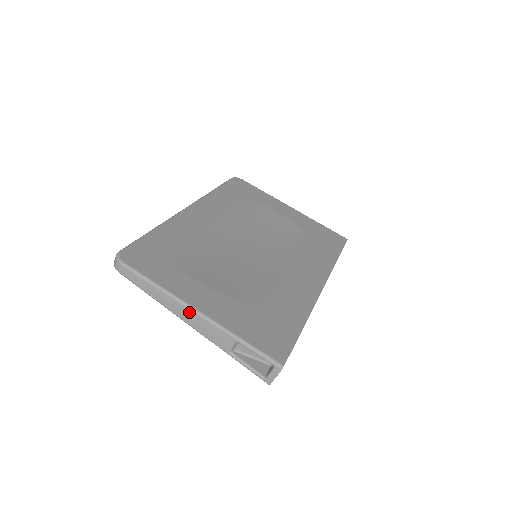
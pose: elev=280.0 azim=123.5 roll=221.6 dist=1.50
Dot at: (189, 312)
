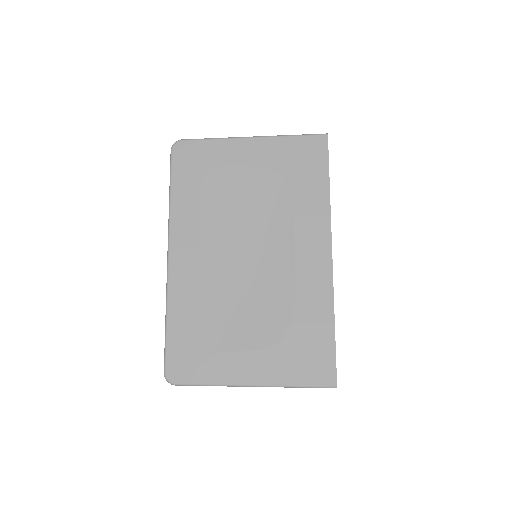
Dot at: occluded
